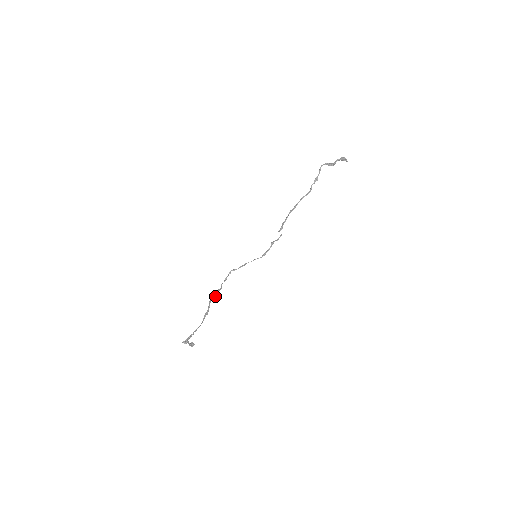
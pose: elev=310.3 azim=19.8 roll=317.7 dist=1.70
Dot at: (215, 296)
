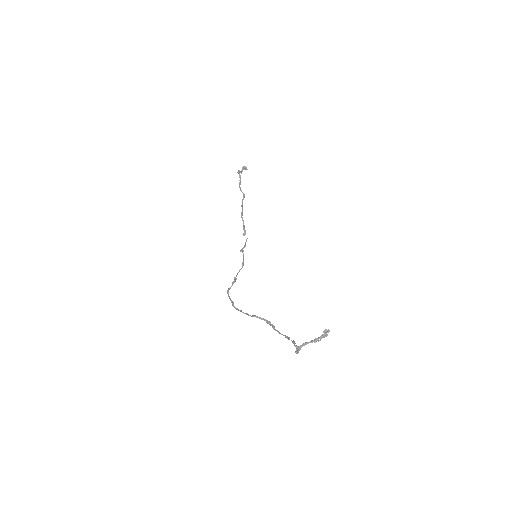
Dot at: (246, 314)
